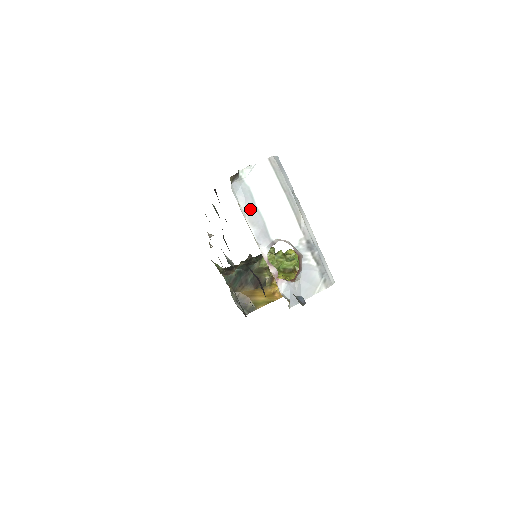
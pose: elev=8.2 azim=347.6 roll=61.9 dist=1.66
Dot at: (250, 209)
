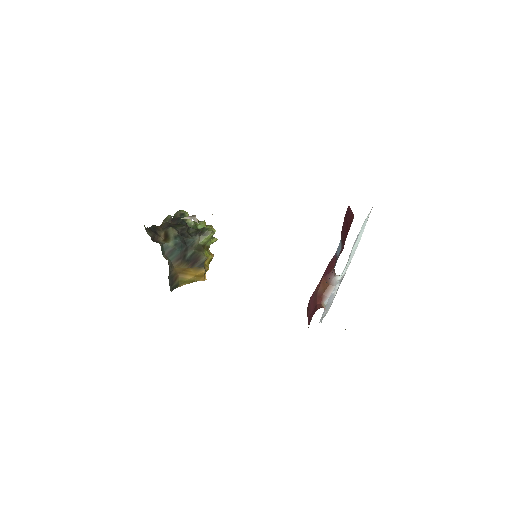
Dot at: (351, 250)
